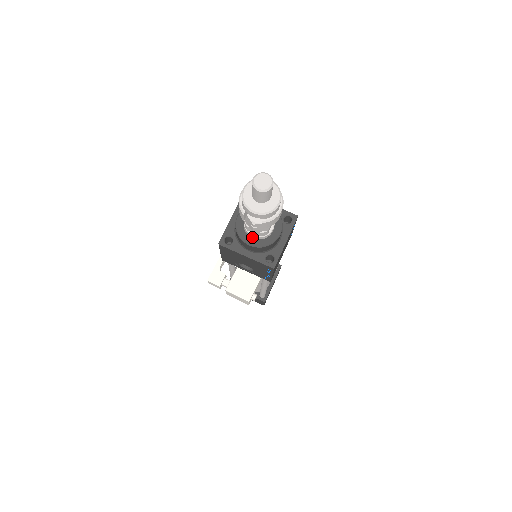
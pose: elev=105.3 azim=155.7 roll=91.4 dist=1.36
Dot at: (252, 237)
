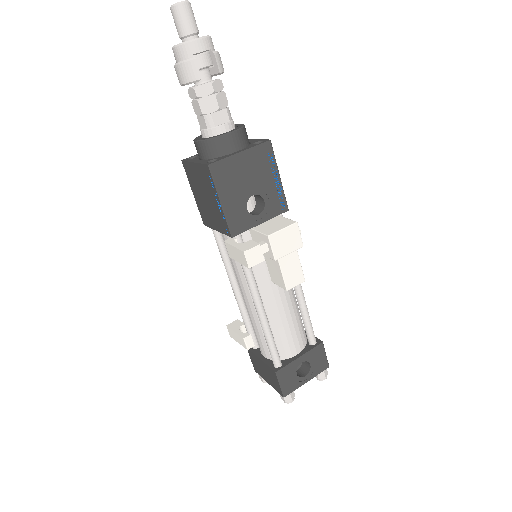
Dot at: (225, 131)
